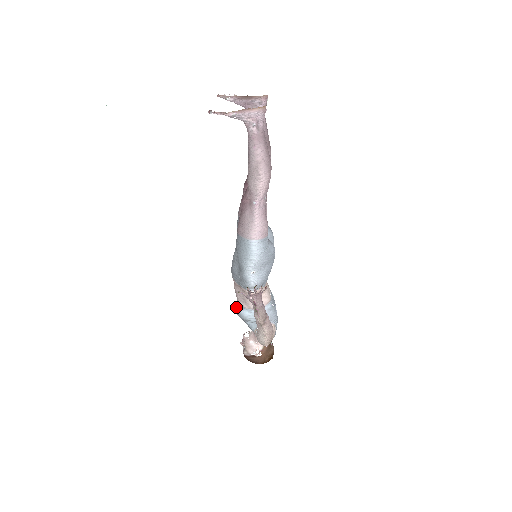
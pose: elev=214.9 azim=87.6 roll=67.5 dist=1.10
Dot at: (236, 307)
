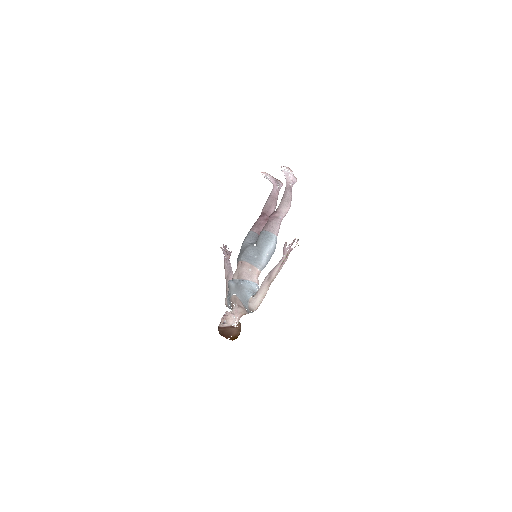
Dot at: (239, 281)
